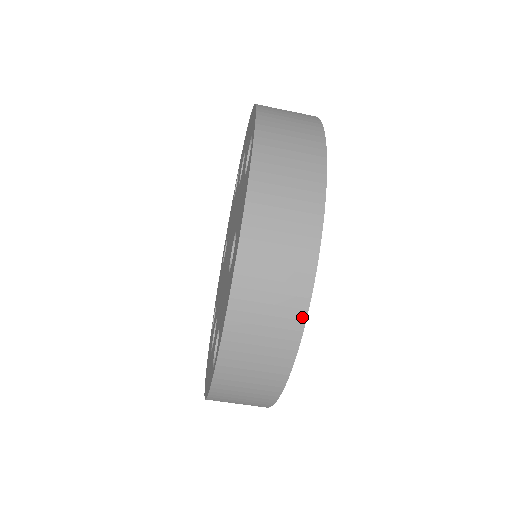
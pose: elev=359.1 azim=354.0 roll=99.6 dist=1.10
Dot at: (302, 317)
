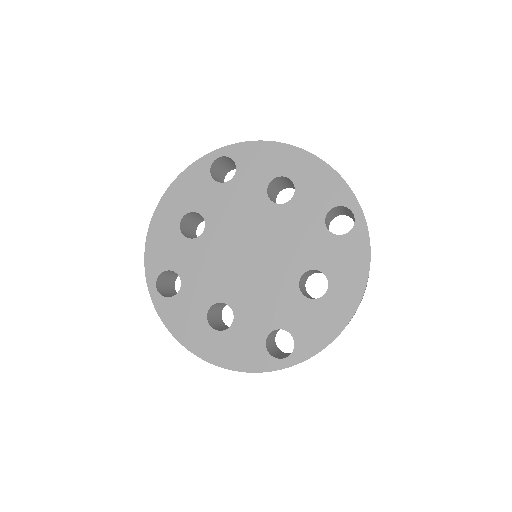
Dot at: occluded
